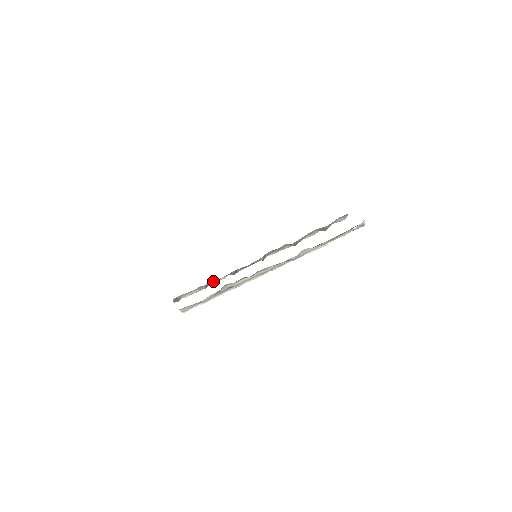
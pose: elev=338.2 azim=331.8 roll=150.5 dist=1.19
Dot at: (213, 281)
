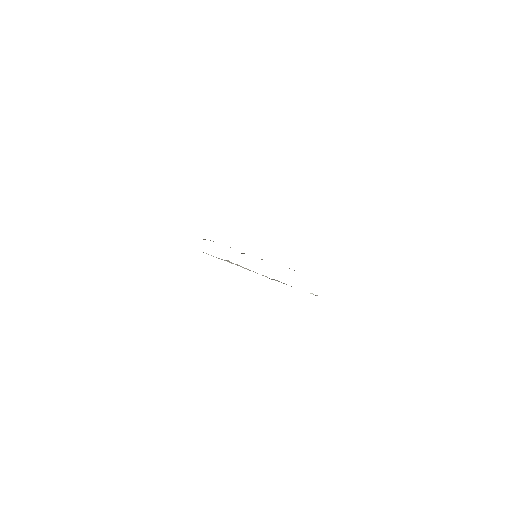
Dot at: occluded
